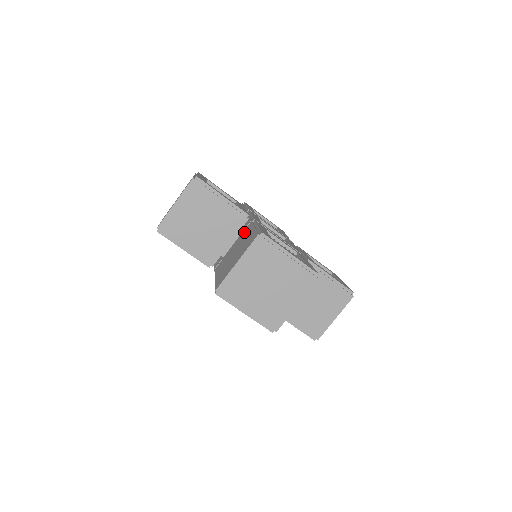
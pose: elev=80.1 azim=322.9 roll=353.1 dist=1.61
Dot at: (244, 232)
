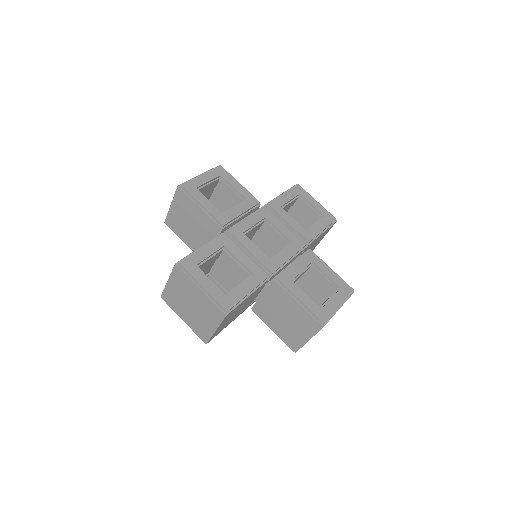
Dot at: (274, 291)
